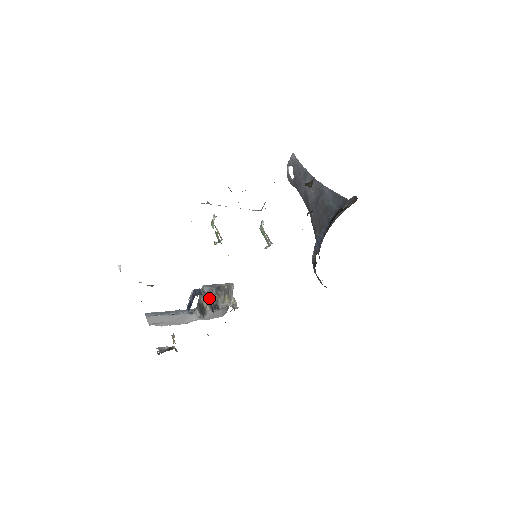
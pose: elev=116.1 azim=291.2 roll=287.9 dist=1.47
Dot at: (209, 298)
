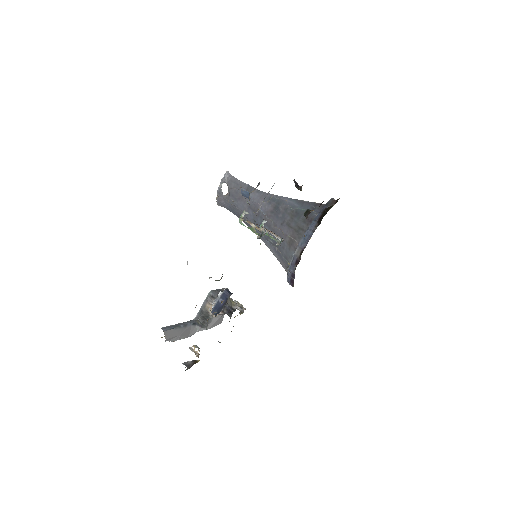
Dot at: occluded
